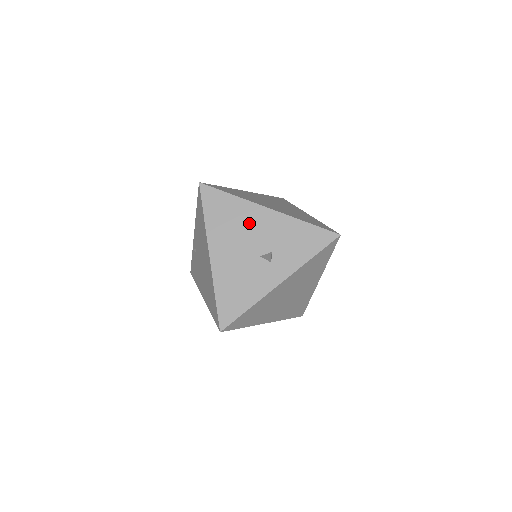
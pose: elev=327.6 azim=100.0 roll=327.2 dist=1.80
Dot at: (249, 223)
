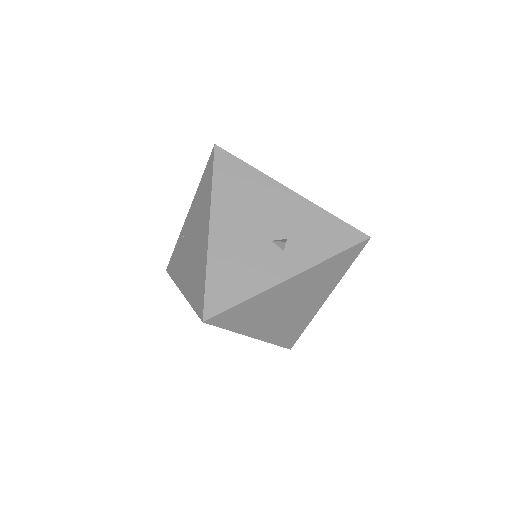
Dot at: (265, 201)
